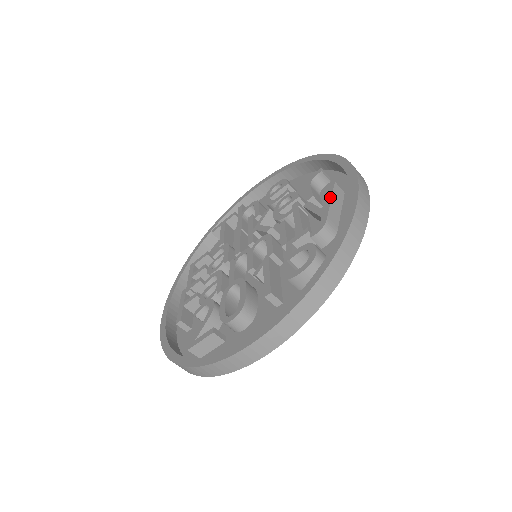
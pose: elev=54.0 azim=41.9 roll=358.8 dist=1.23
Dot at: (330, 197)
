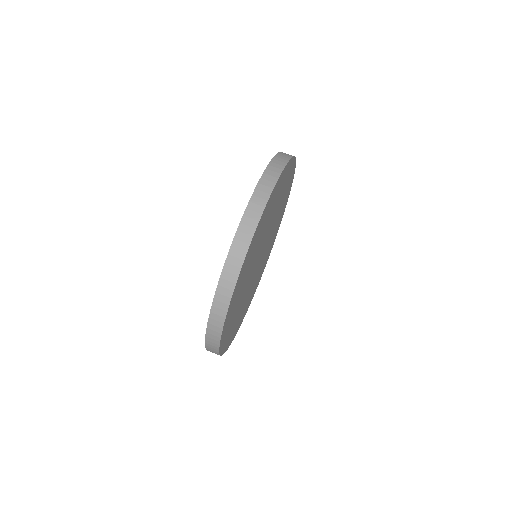
Dot at: occluded
